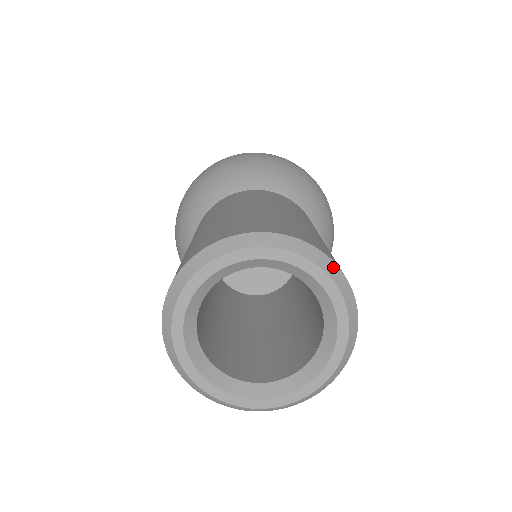
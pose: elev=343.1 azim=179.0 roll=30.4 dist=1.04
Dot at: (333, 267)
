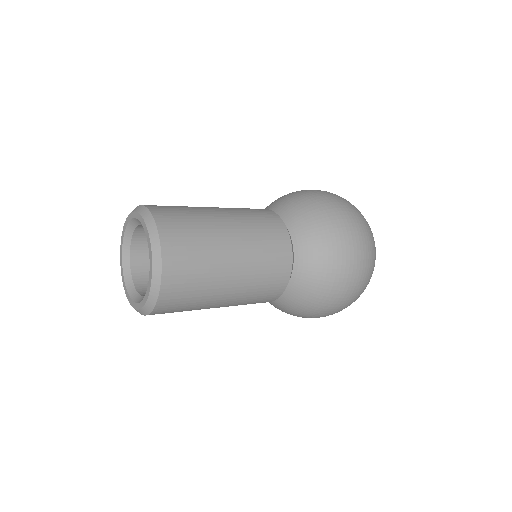
Dot at: (136, 208)
